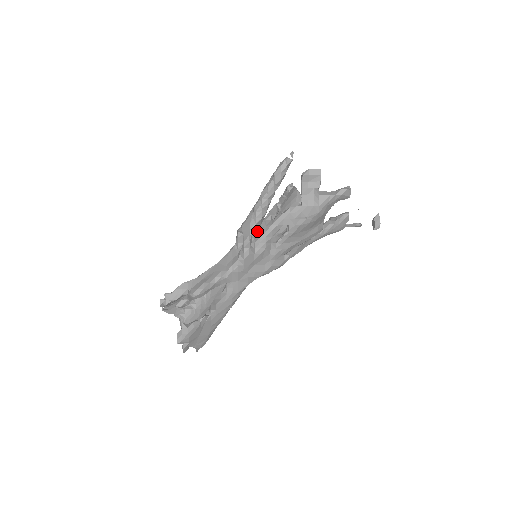
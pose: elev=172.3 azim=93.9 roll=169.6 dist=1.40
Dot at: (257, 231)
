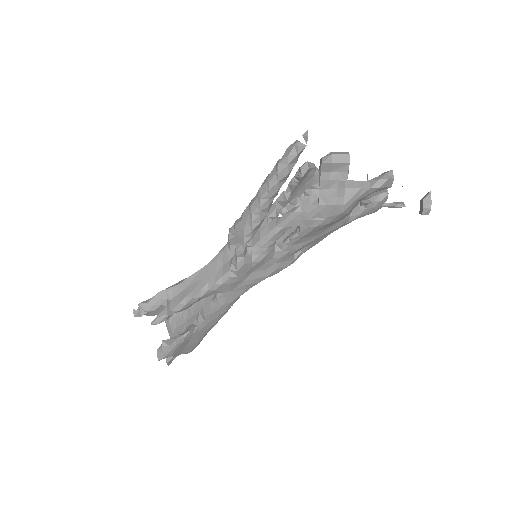
Dot at: occluded
